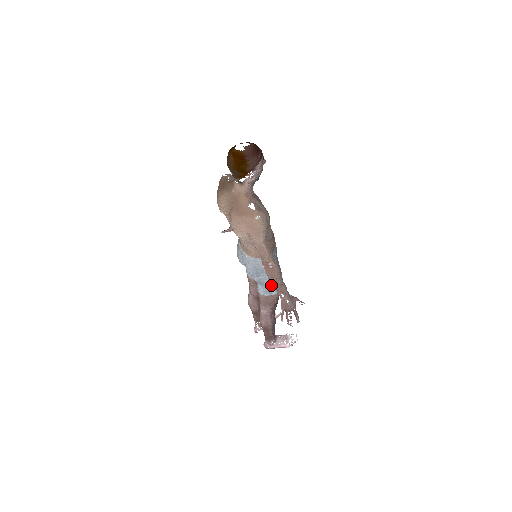
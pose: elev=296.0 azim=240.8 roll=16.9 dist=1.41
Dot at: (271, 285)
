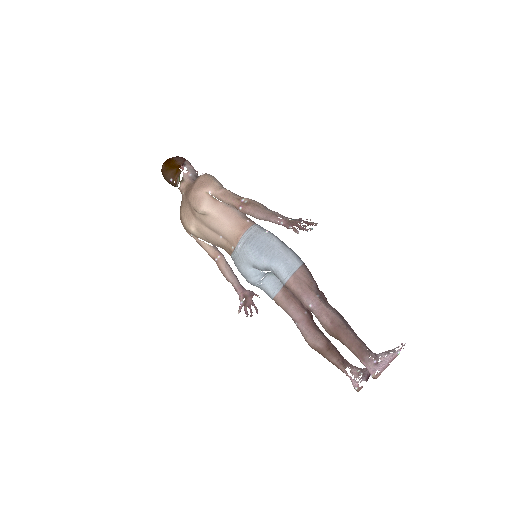
Dot at: (284, 255)
